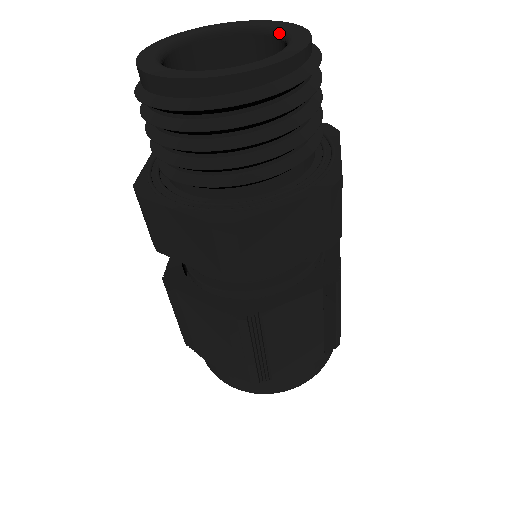
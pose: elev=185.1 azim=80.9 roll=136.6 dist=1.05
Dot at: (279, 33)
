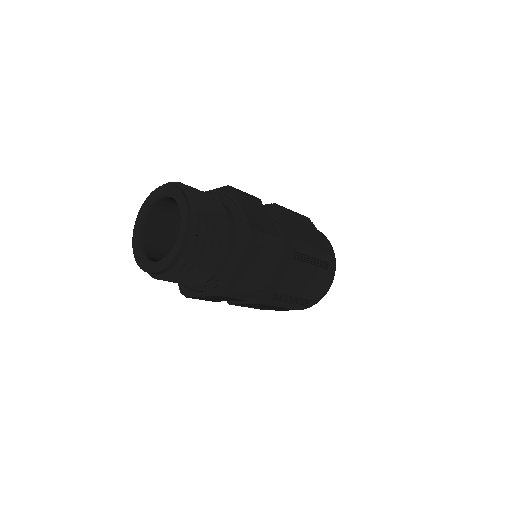
Dot at: (180, 222)
